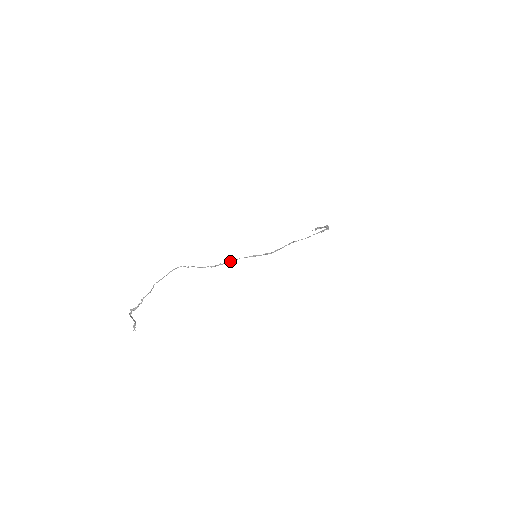
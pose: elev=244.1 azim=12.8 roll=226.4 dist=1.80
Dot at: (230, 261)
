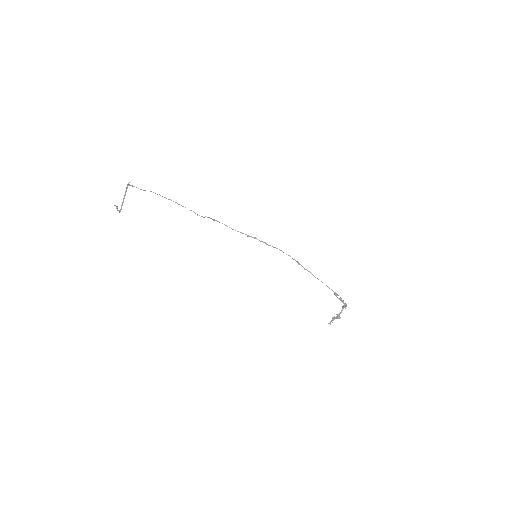
Dot at: occluded
